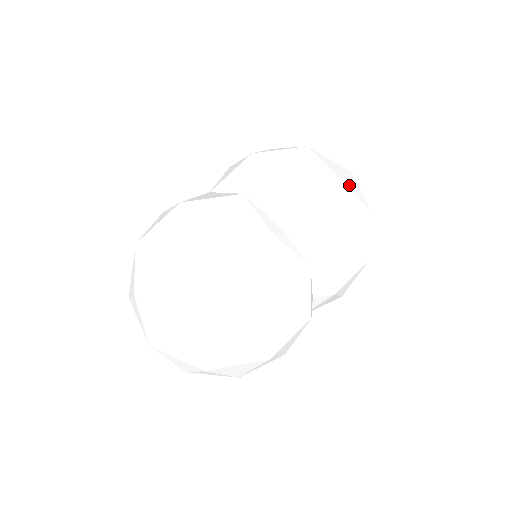
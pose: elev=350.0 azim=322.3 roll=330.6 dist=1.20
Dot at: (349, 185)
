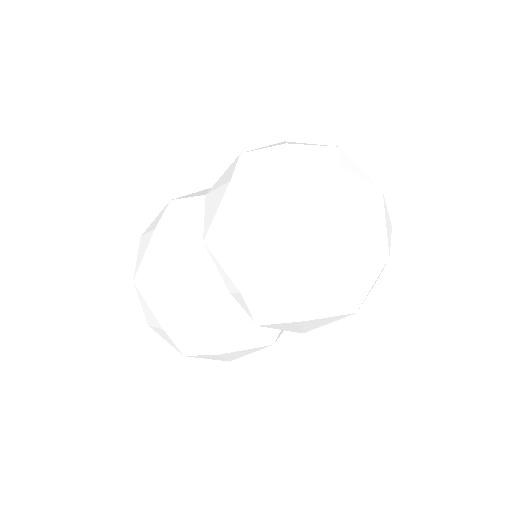
Dot at: (319, 262)
